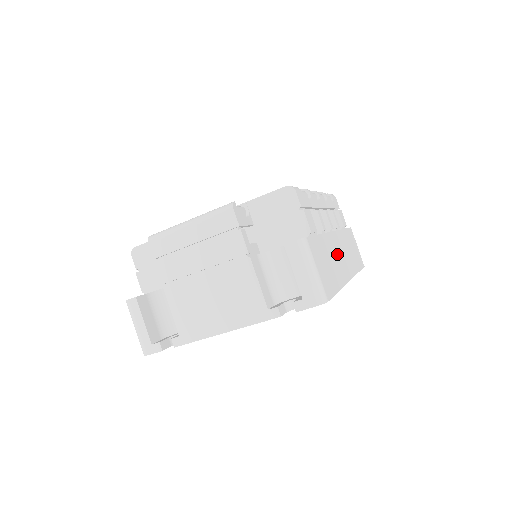
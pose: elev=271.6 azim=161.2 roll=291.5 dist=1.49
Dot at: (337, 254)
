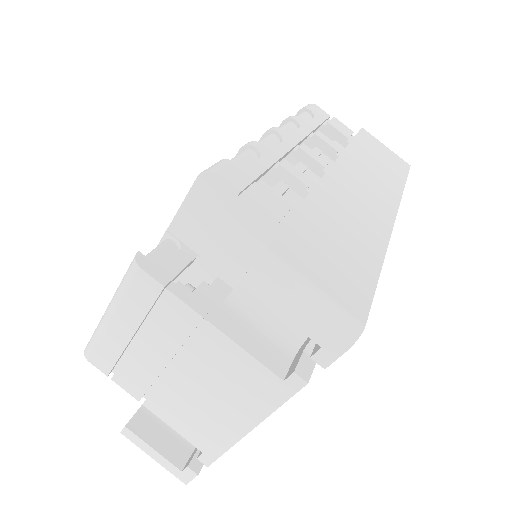
Dot at: (351, 202)
